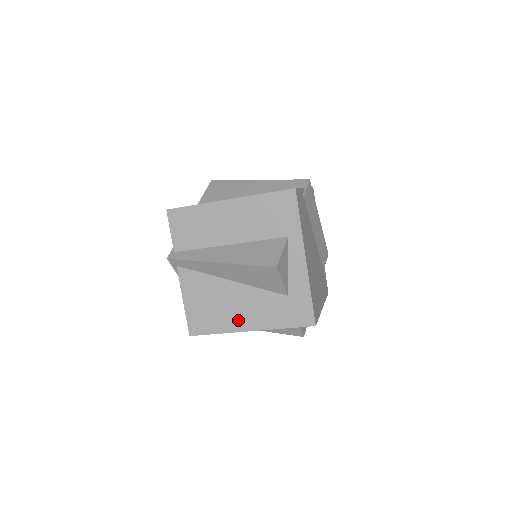
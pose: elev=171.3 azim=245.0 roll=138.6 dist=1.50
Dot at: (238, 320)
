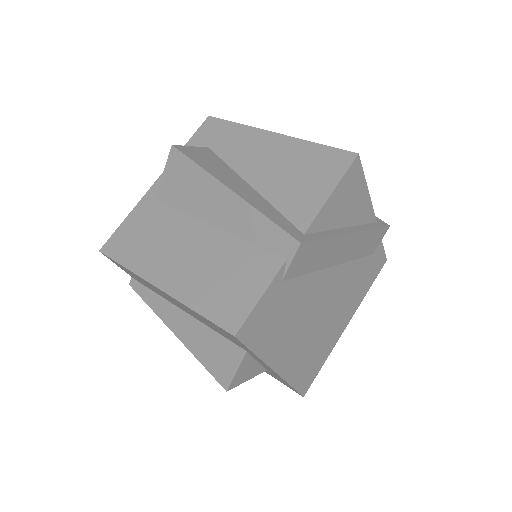
Dot at: occluded
